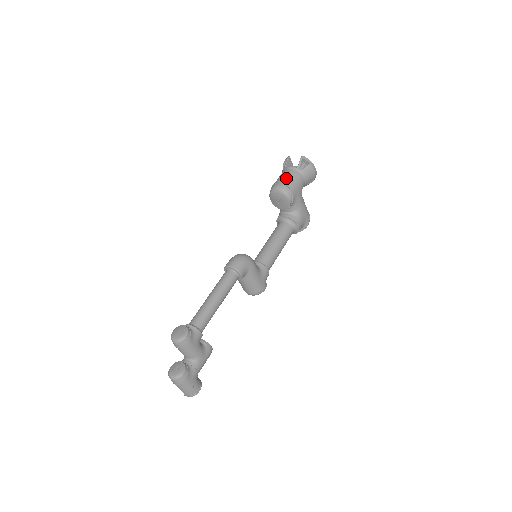
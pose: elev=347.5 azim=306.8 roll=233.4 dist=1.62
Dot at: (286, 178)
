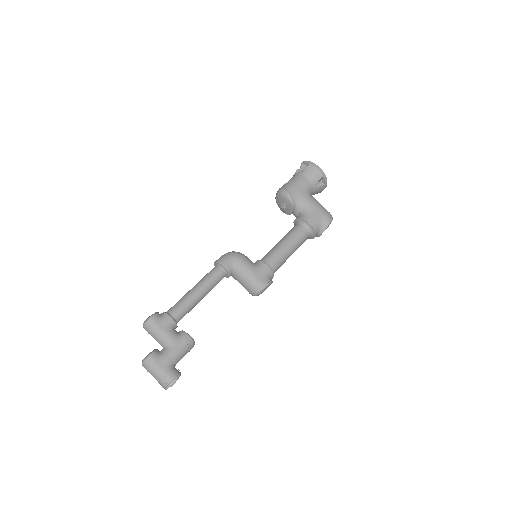
Dot at: (286, 183)
